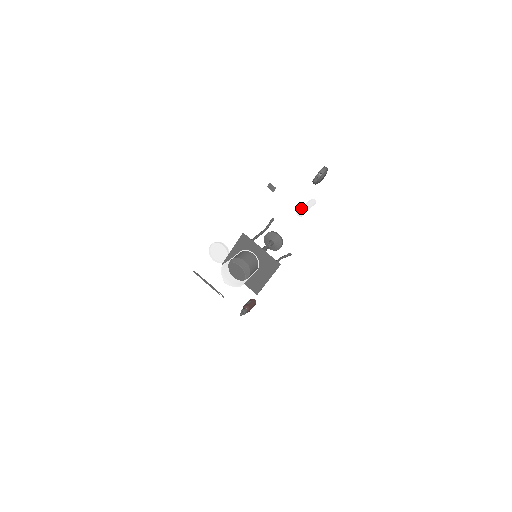
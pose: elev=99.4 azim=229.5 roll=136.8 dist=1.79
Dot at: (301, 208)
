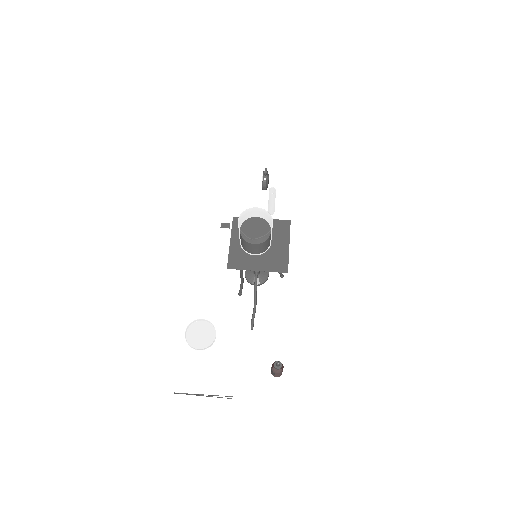
Dot at: (270, 191)
